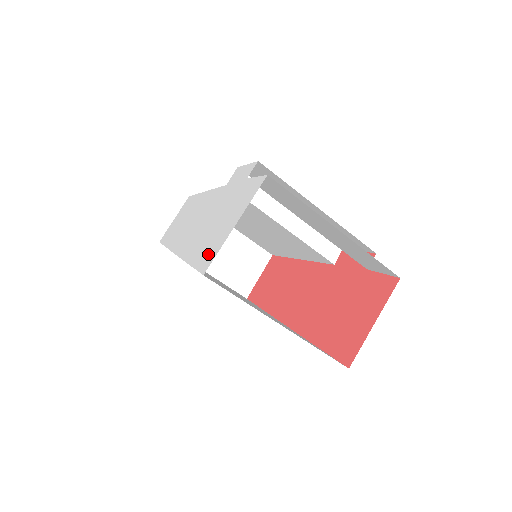
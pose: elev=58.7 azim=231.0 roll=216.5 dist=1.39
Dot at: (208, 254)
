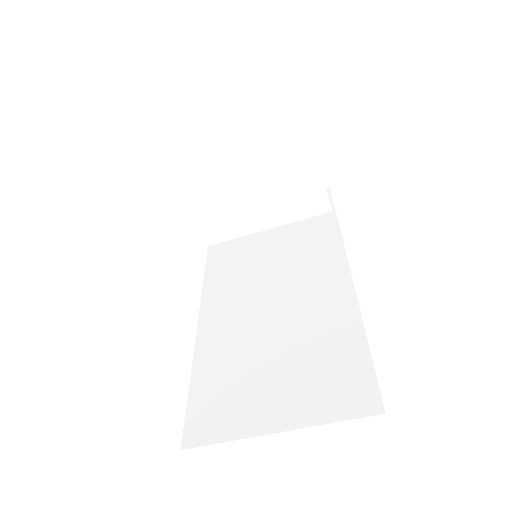
Dot at: occluded
